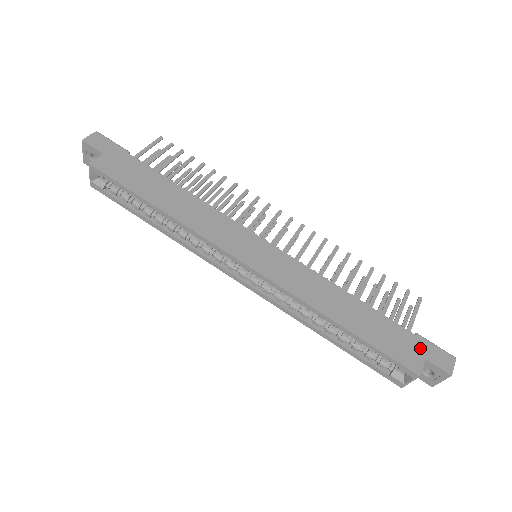
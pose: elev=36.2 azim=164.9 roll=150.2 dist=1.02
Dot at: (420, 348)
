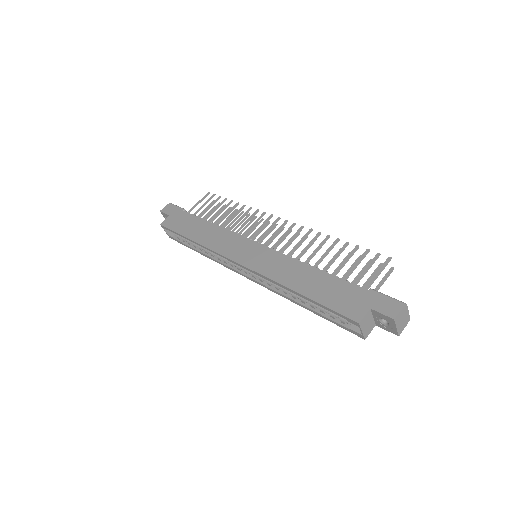
Dot at: (368, 300)
